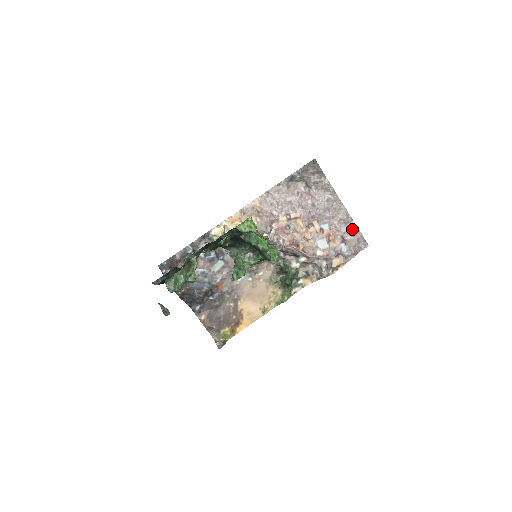
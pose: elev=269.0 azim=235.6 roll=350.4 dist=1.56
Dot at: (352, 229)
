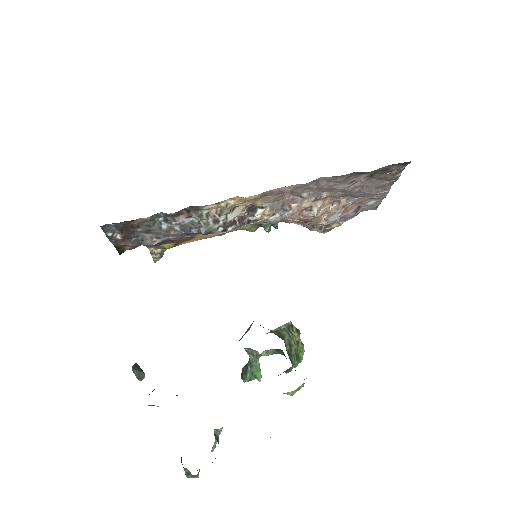
Dot at: (375, 201)
